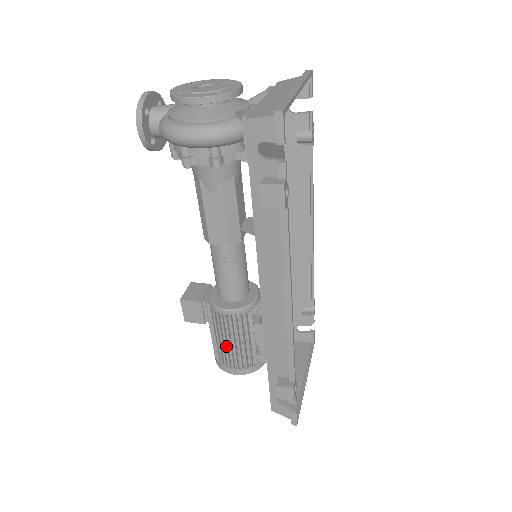
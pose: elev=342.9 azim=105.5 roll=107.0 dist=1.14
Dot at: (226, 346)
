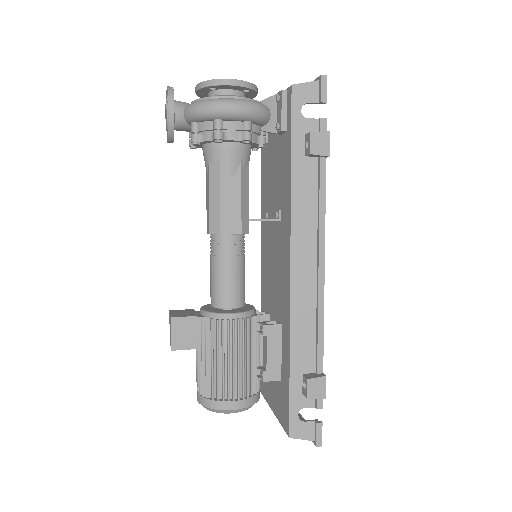
Dot at: (229, 365)
